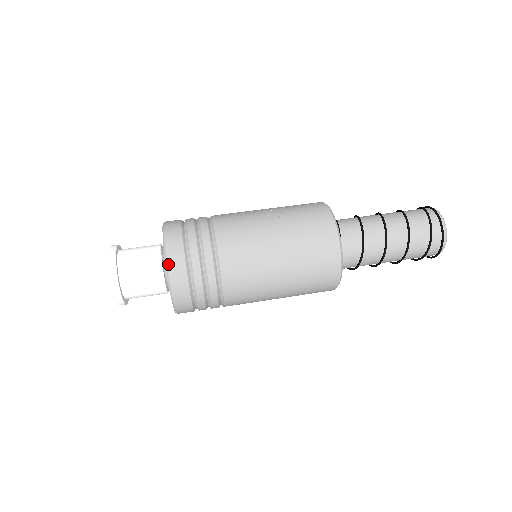
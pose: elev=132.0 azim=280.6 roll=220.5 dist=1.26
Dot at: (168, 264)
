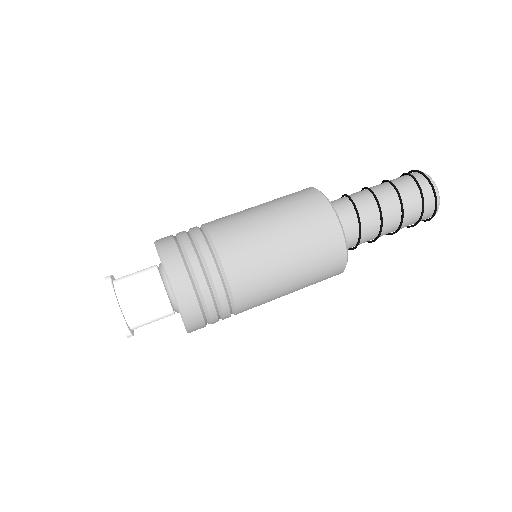
Dot at: (160, 253)
